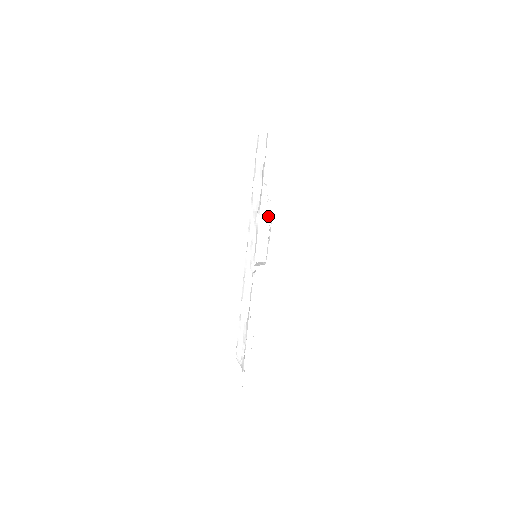
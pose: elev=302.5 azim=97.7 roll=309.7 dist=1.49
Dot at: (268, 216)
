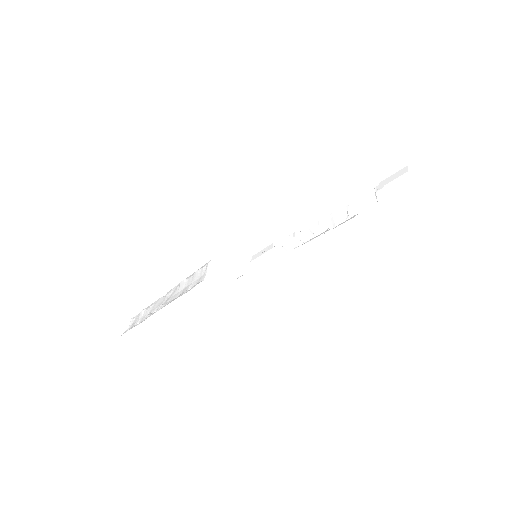
Dot at: (359, 208)
